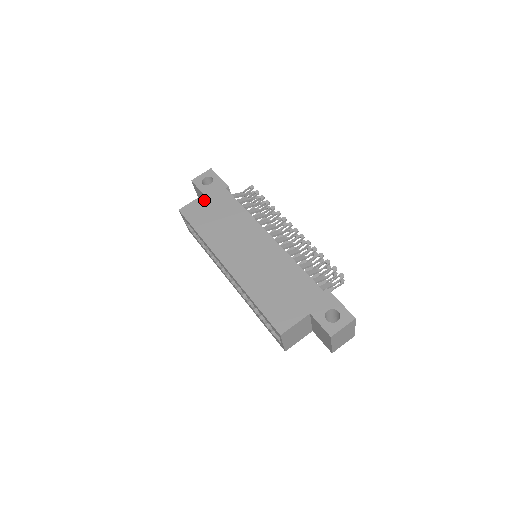
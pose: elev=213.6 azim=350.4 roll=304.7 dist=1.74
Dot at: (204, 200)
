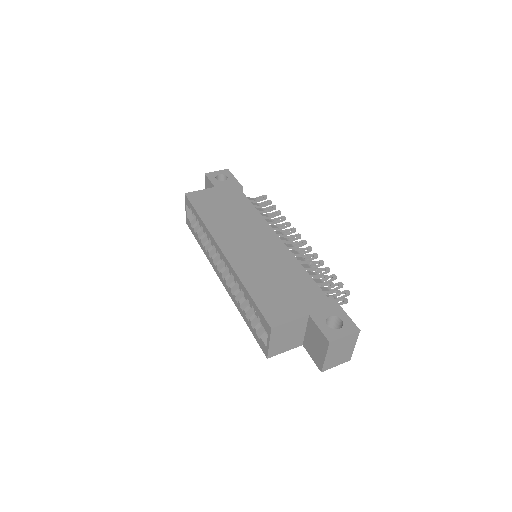
Dot at: (214, 192)
